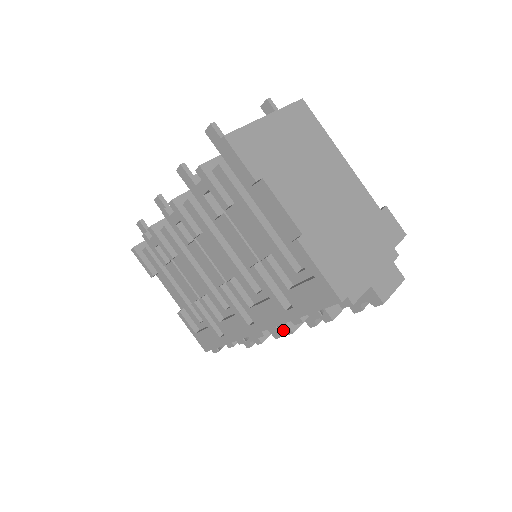
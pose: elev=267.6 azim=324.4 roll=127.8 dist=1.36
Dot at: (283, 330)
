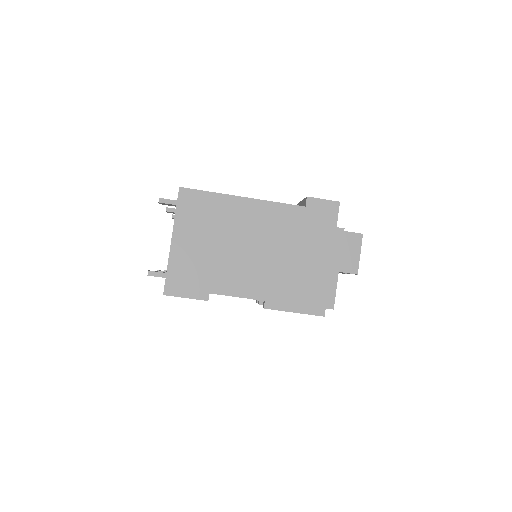
Dot at: occluded
